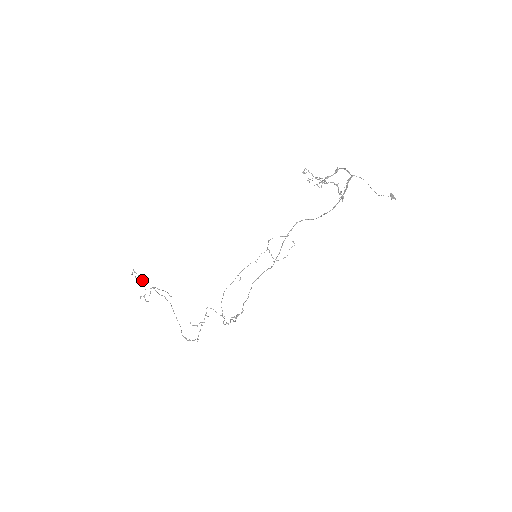
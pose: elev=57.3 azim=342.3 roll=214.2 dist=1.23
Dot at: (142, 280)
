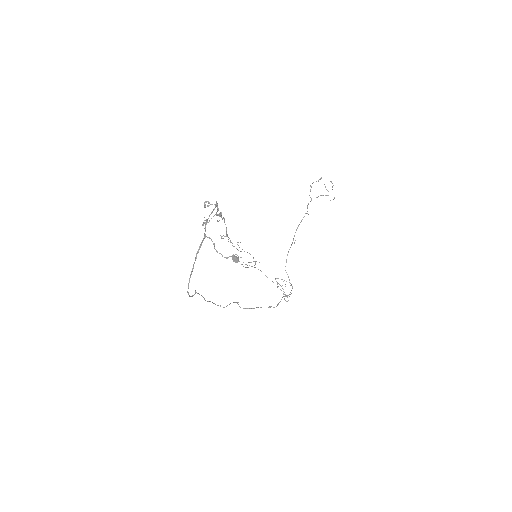
Dot at: (241, 251)
